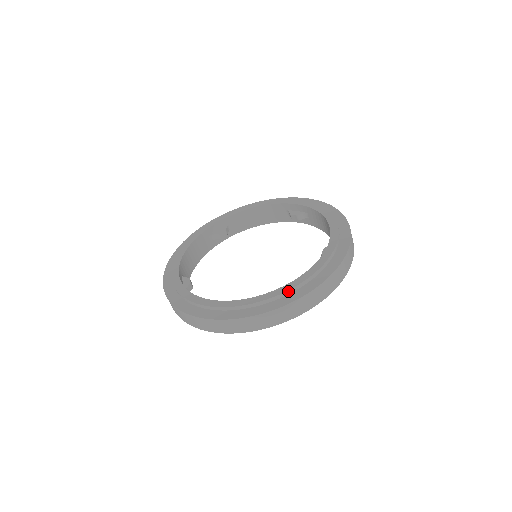
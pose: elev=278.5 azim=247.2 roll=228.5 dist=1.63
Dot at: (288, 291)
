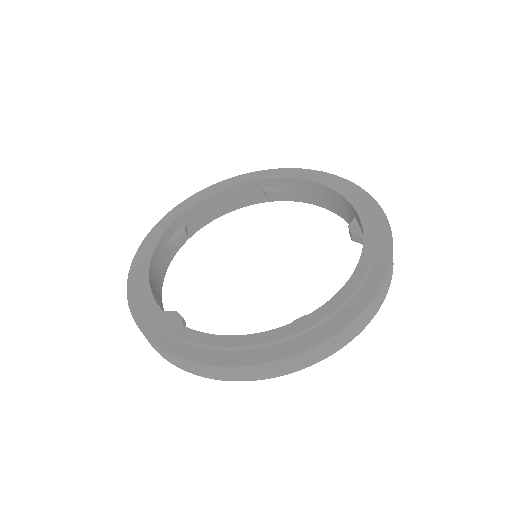
Dot at: (354, 292)
